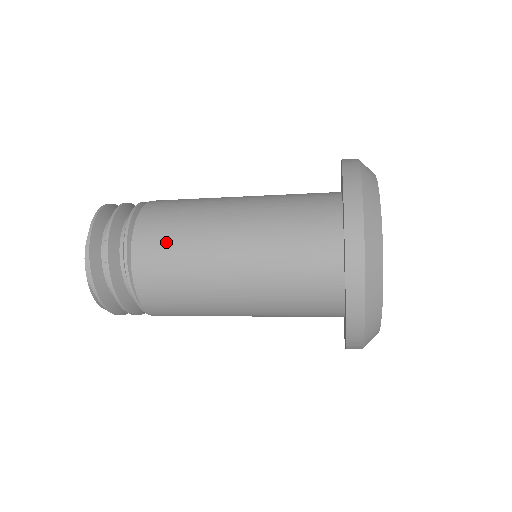
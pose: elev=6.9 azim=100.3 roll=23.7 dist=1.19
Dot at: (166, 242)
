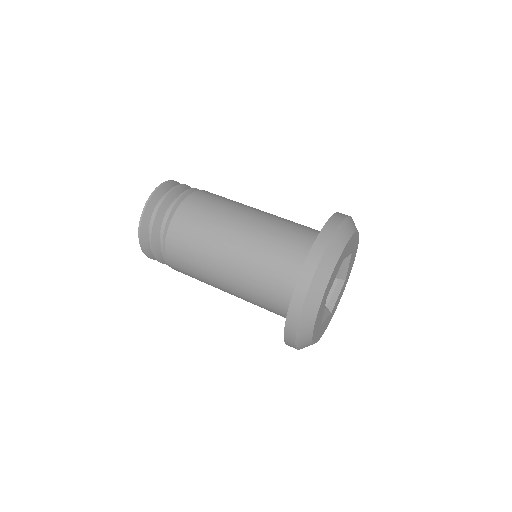
Dot at: (188, 244)
